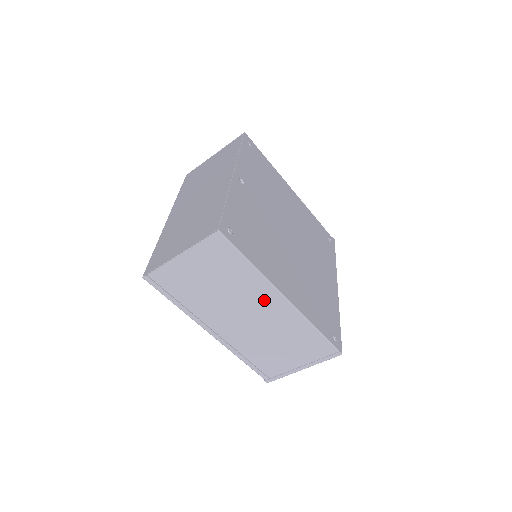
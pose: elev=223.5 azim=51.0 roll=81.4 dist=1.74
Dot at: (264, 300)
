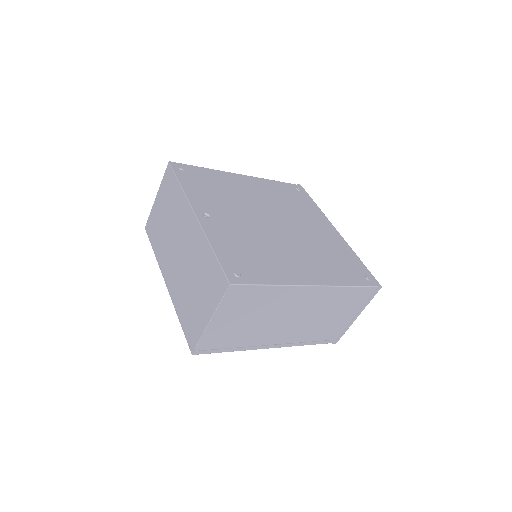
Dot at: (298, 299)
